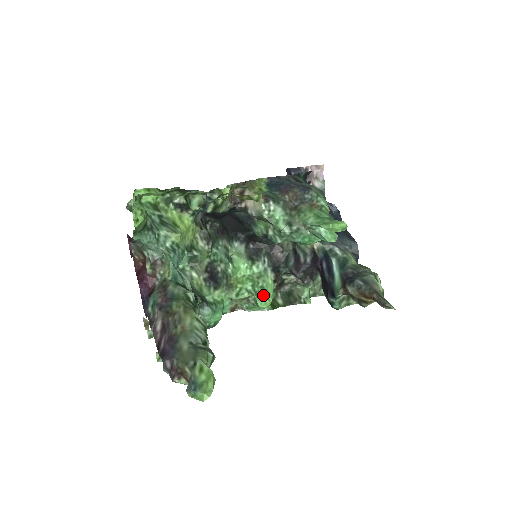
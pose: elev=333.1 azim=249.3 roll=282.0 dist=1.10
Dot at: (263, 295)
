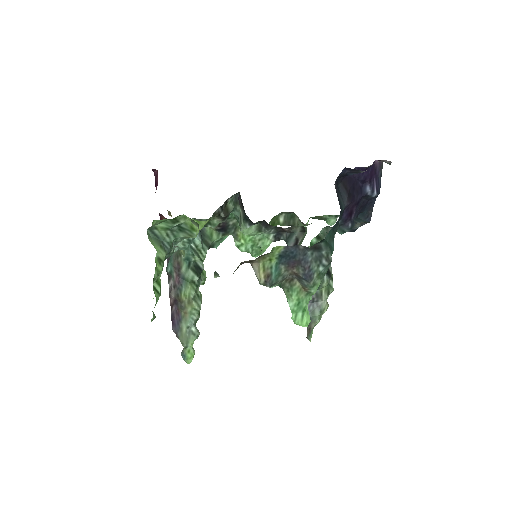
Dot at: (257, 253)
